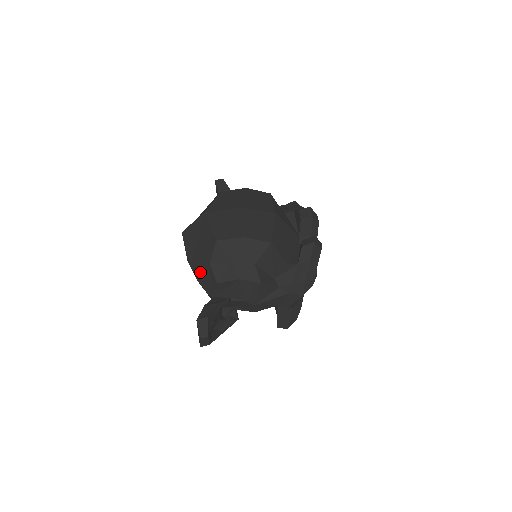
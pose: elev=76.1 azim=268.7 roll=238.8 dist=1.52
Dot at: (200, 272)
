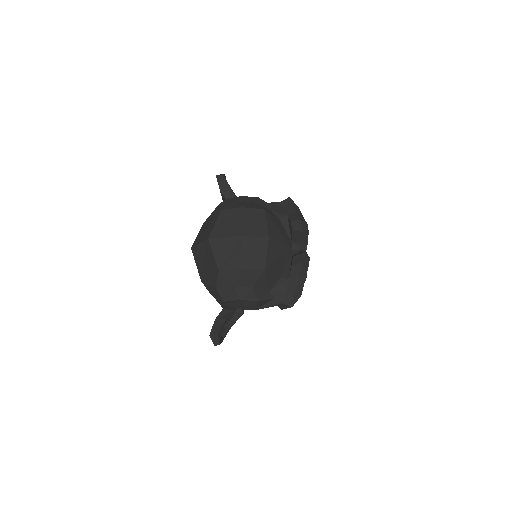
Dot at: (209, 288)
